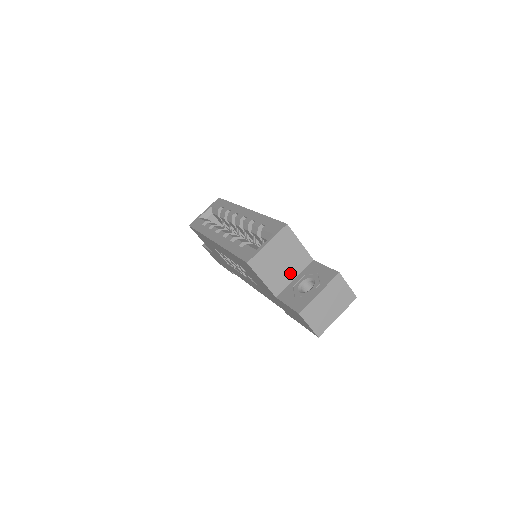
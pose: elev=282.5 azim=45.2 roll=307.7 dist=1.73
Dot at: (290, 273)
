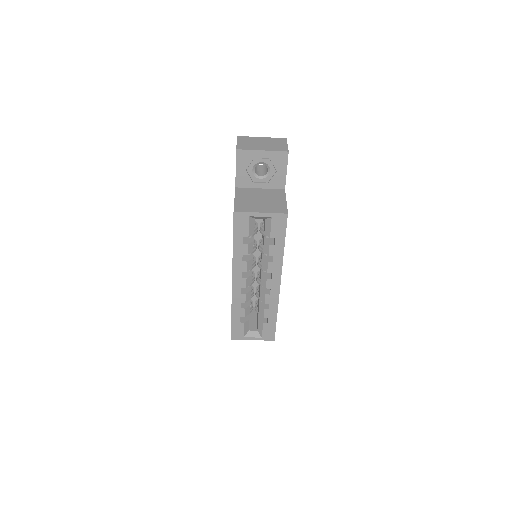
Dot at: occluded
